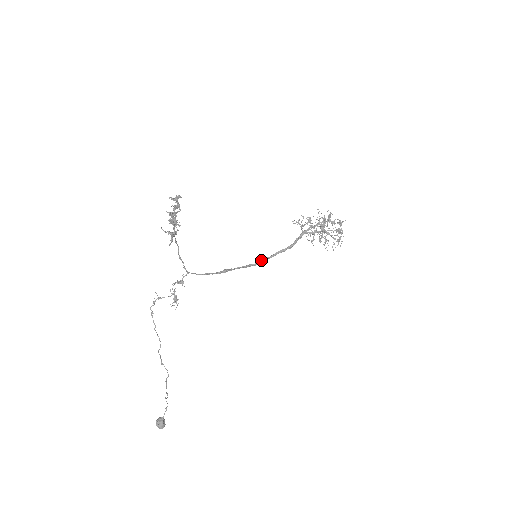
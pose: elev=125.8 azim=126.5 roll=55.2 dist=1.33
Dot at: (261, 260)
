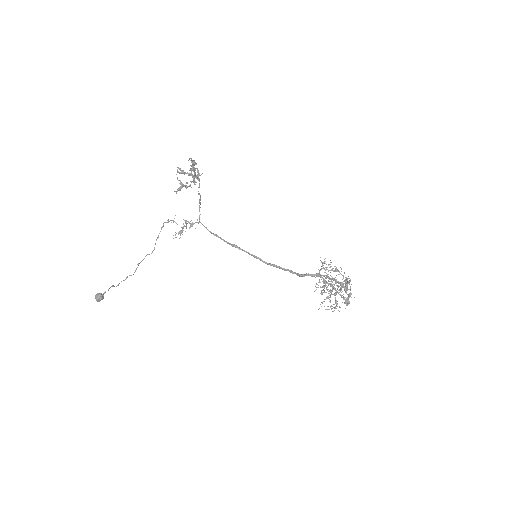
Dot at: occluded
